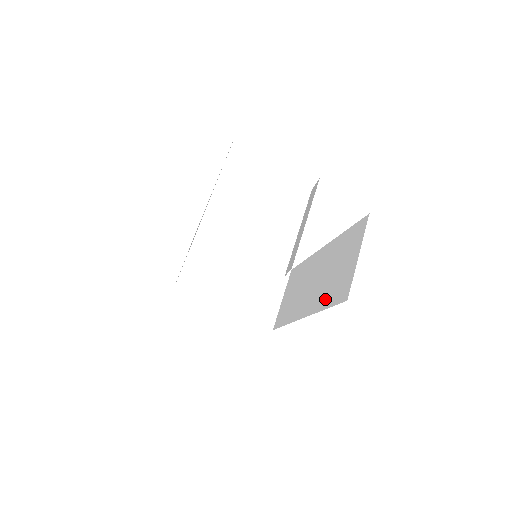
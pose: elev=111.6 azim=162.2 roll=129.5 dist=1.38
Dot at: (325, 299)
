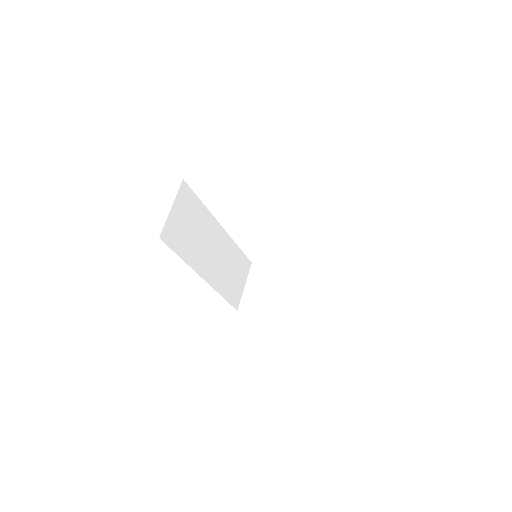
Dot at: occluded
